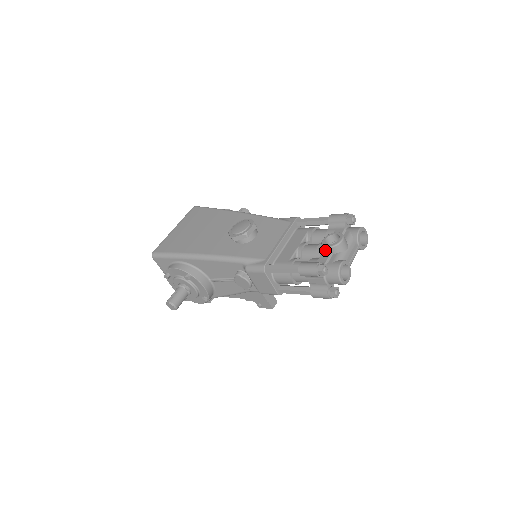
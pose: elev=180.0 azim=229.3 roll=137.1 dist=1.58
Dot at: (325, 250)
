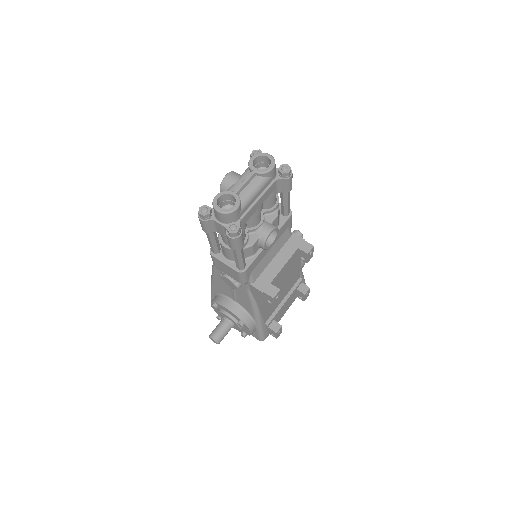
Dot at: occluded
